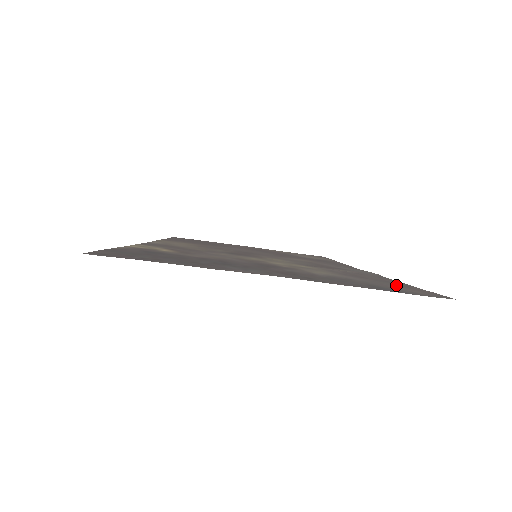
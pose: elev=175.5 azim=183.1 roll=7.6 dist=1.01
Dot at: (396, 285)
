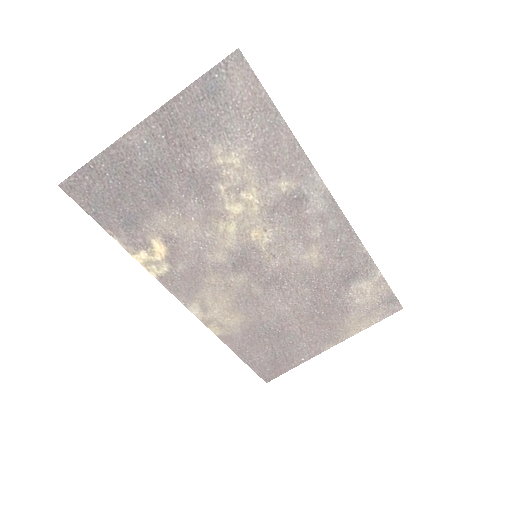
Dot at: (257, 110)
